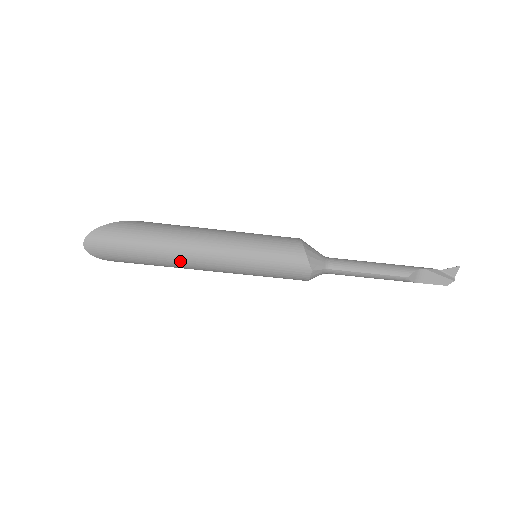
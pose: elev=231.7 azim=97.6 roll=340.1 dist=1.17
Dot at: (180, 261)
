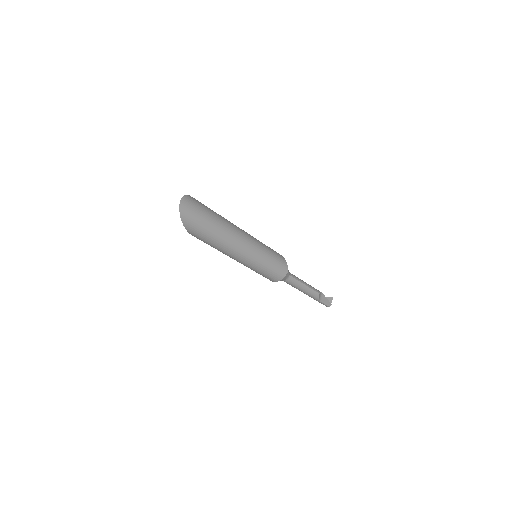
Dot at: (229, 239)
